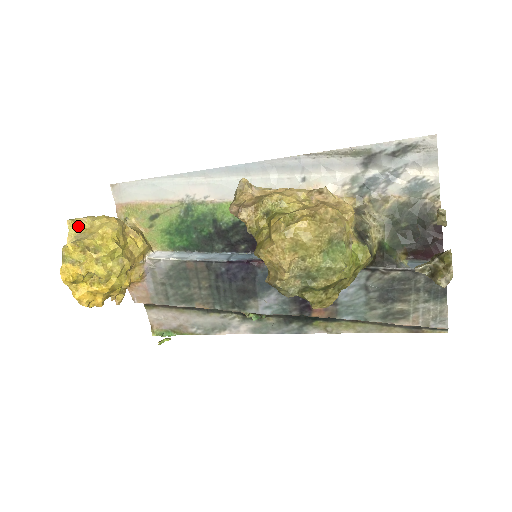
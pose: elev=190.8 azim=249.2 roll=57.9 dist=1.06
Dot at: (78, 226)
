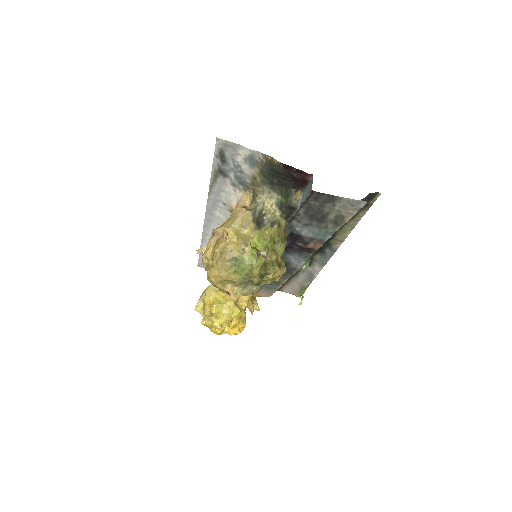
Dot at: (200, 307)
